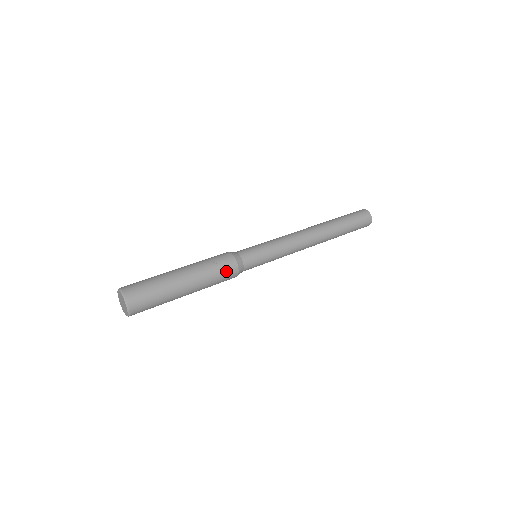
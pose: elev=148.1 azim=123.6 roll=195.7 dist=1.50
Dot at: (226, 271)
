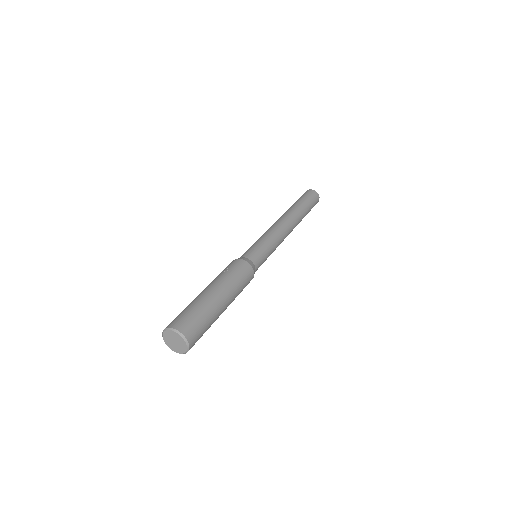
Dot at: (243, 272)
